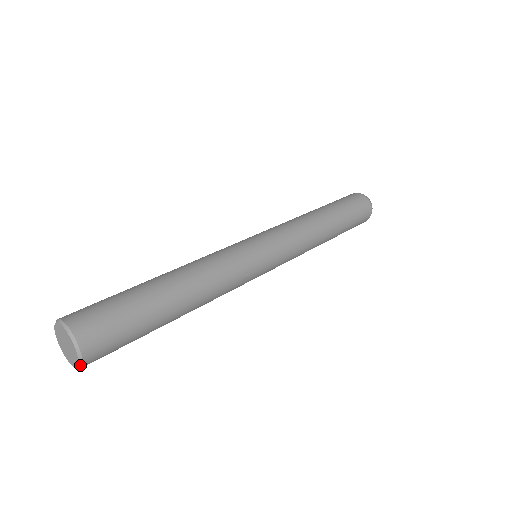
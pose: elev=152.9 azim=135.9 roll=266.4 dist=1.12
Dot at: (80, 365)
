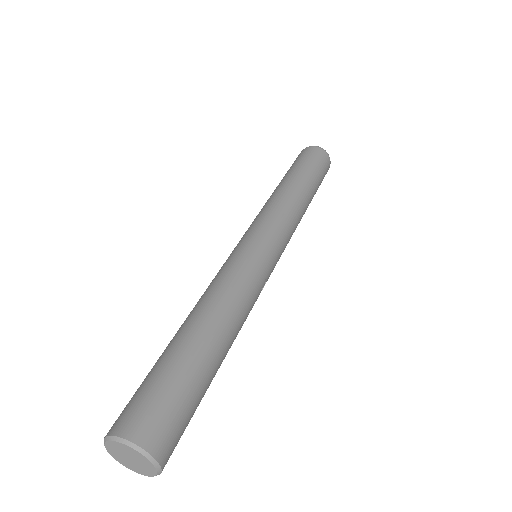
Dot at: occluded
